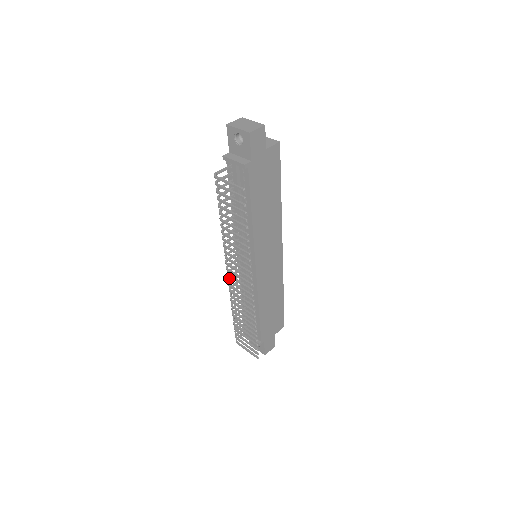
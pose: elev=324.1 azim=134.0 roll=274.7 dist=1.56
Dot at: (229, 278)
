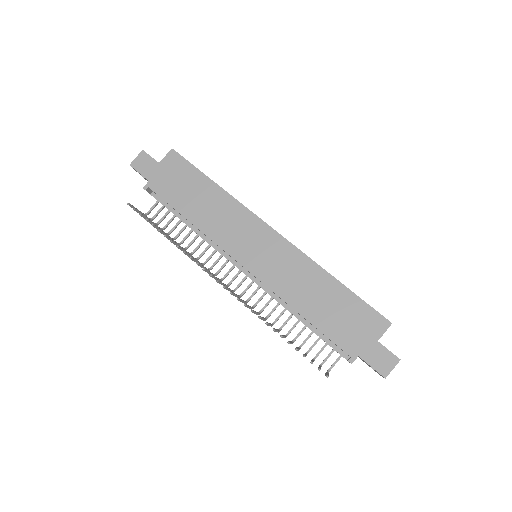
Dot at: (242, 295)
